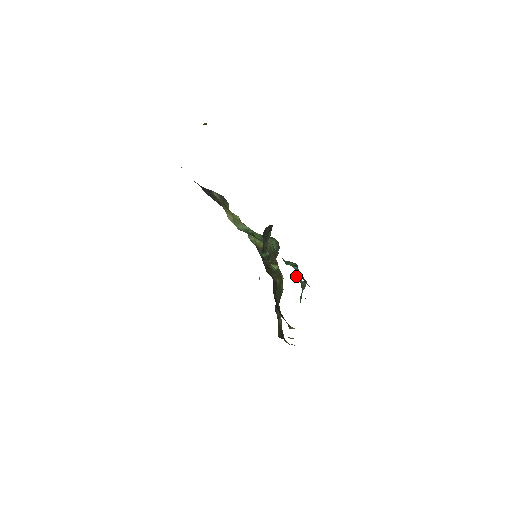
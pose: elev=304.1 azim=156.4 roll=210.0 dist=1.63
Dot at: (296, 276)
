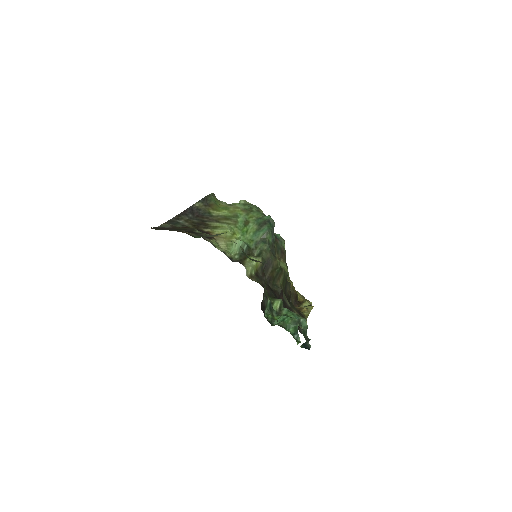
Dot at: (298, 319)
